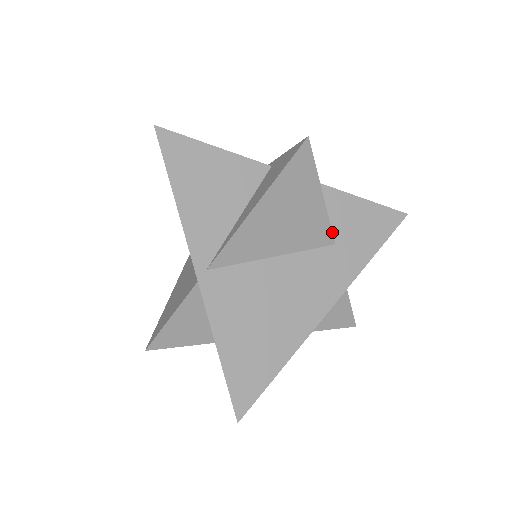
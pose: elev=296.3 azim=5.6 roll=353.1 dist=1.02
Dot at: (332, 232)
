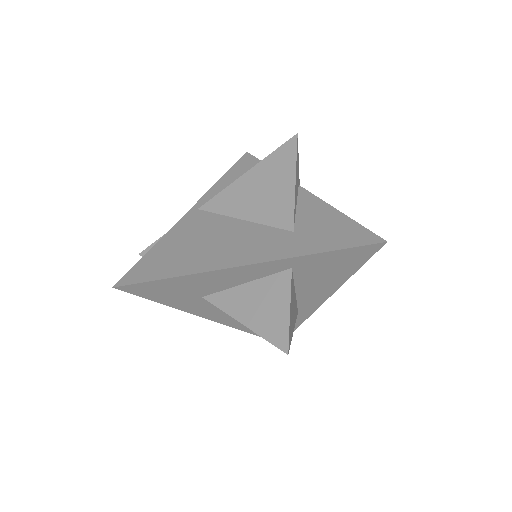
Dot at: (294, 218)
